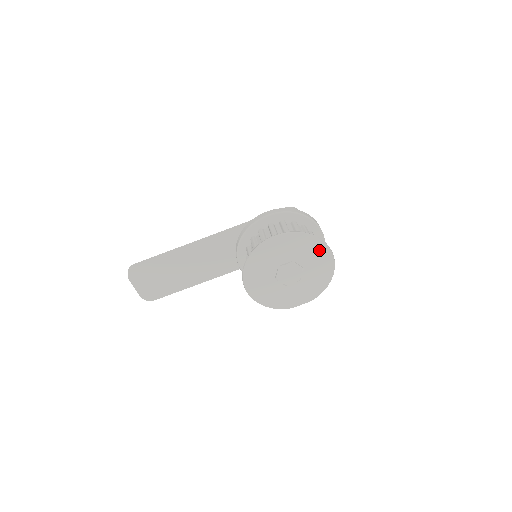
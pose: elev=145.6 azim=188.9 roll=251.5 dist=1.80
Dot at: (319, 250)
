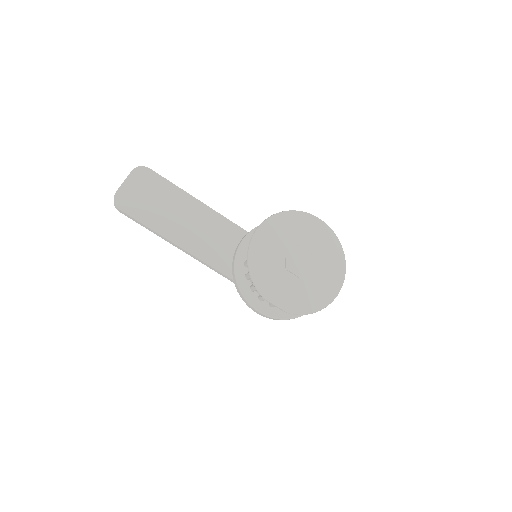
Dot at: (337, 269)
